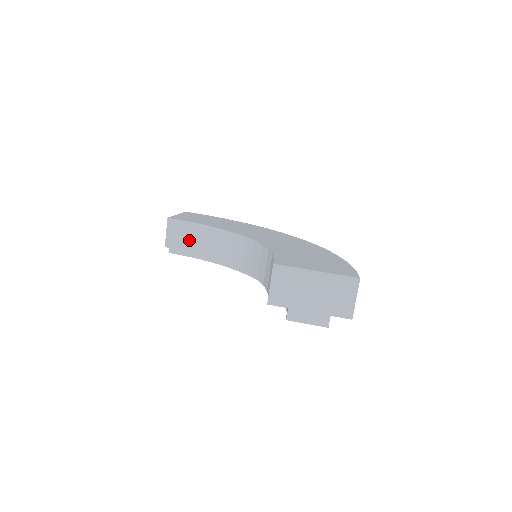
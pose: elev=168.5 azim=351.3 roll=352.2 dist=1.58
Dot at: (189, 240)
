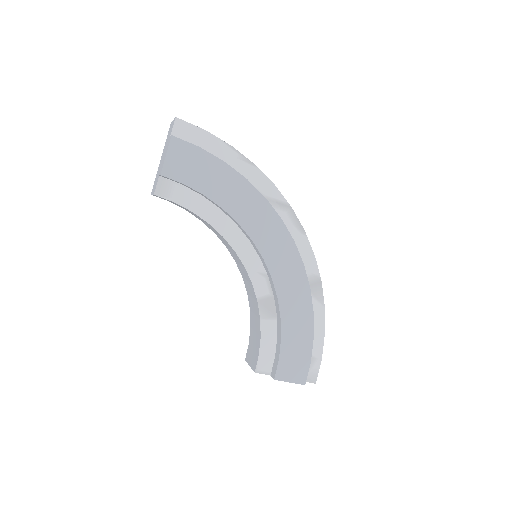
Dot at: (256, 340)
